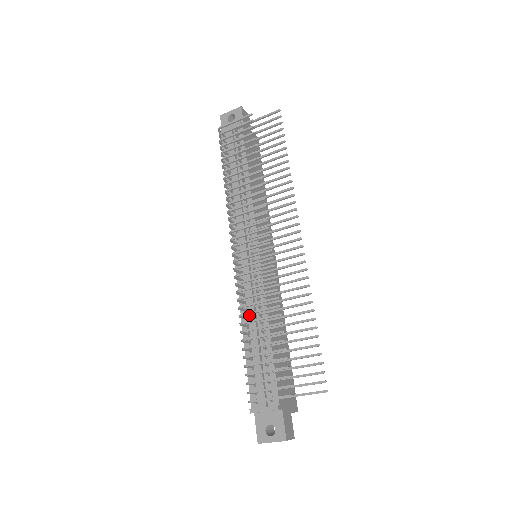
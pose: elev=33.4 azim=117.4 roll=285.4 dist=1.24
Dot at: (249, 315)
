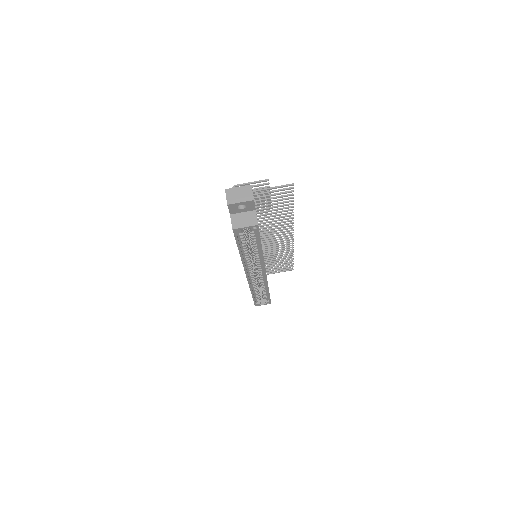
Dot at: occluded
